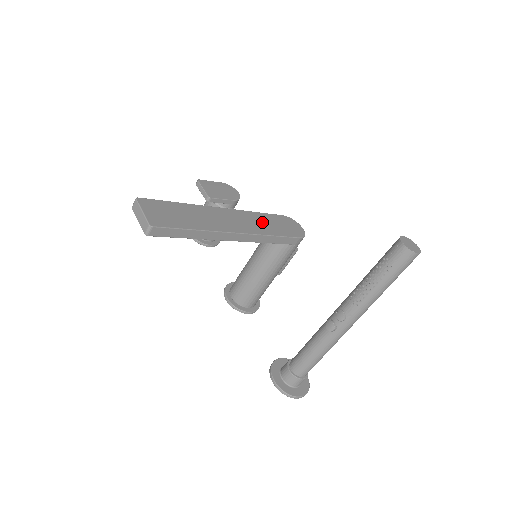
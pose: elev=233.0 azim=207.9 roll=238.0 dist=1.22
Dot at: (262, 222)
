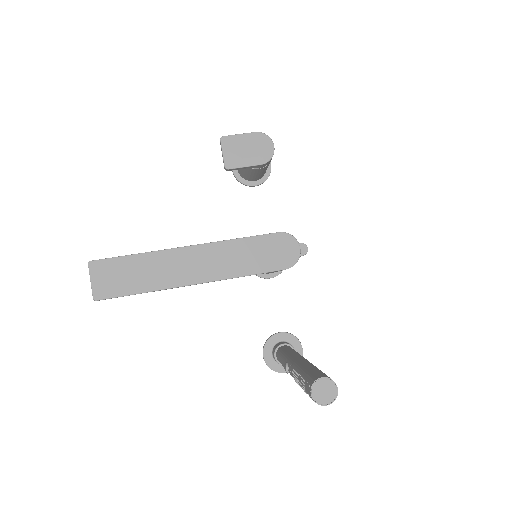
Dot at: (238, 256)
